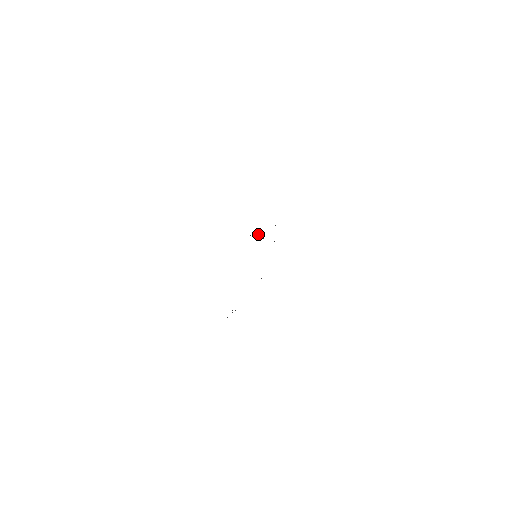
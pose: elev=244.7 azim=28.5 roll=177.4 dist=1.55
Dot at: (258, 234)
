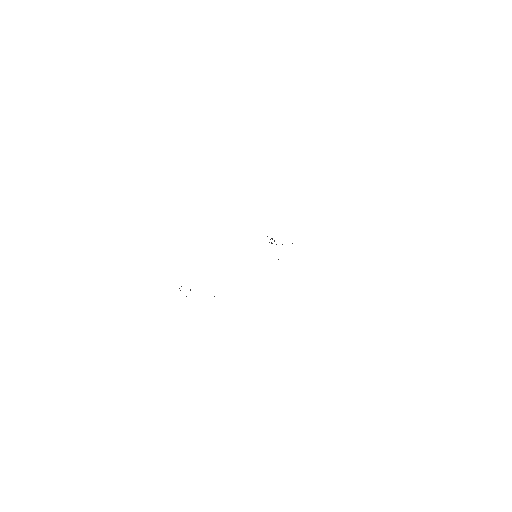
Dot at: occluded
